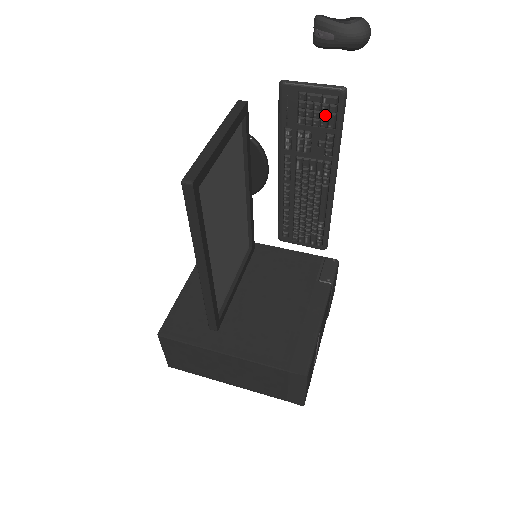
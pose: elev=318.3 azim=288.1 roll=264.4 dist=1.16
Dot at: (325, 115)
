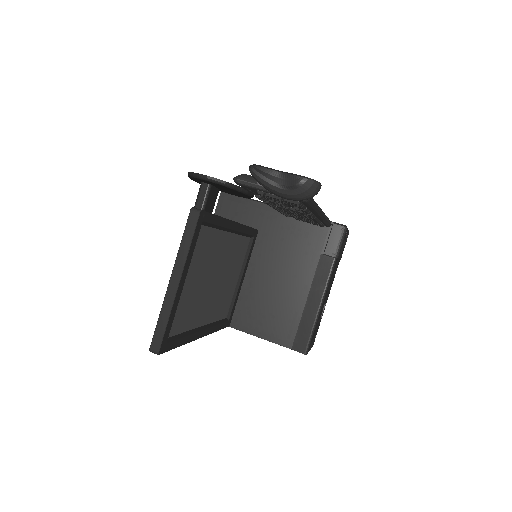
Dot at: (291, 205)
